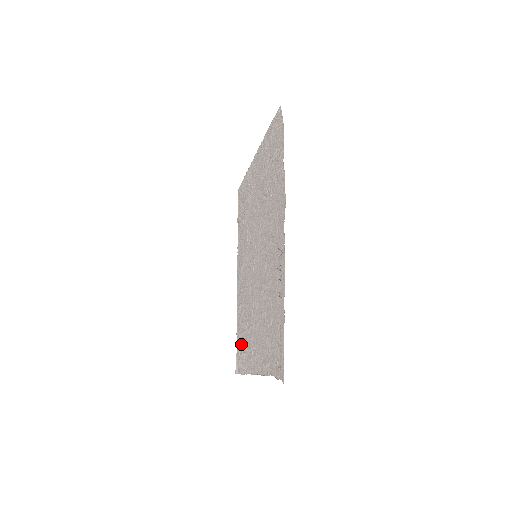
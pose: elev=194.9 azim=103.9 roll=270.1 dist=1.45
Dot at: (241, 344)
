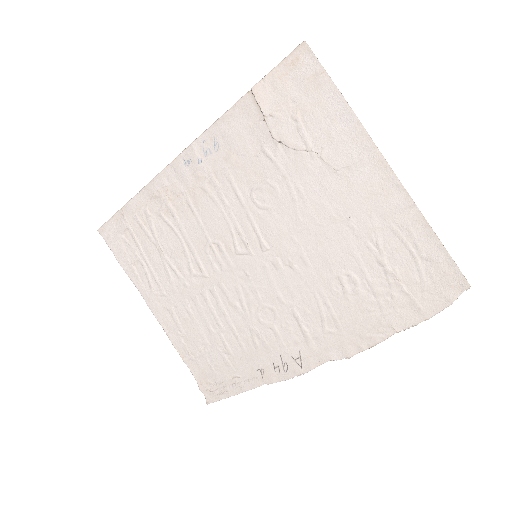
Dot at: (137, 237)
